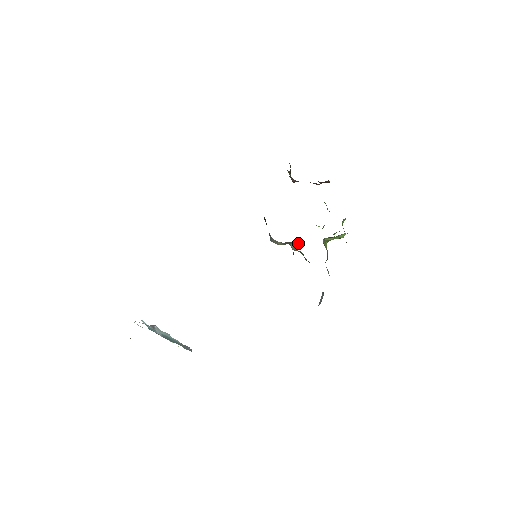
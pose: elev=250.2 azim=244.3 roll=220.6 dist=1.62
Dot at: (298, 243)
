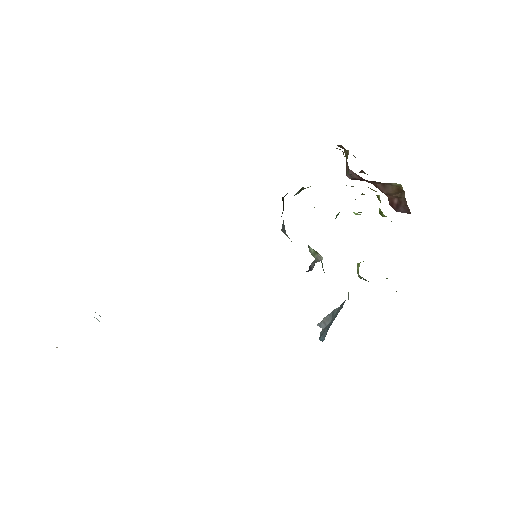
Dot at: occluded
